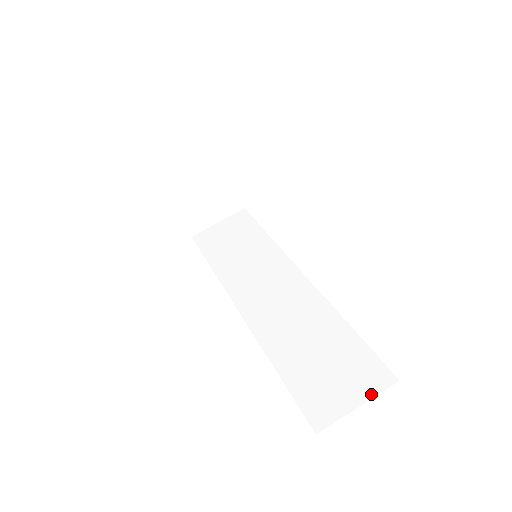
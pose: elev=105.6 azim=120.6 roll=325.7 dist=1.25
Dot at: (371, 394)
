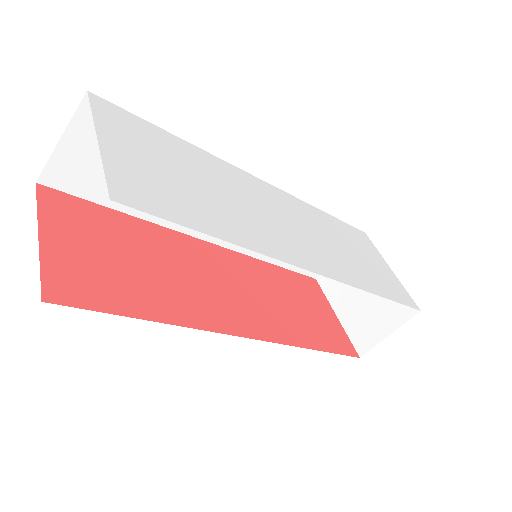
Dot at: occluded
